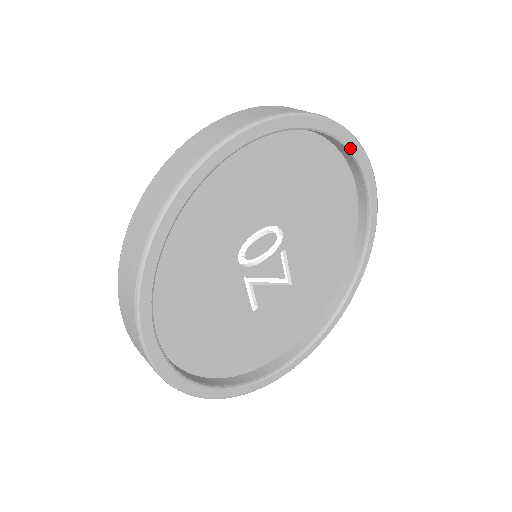
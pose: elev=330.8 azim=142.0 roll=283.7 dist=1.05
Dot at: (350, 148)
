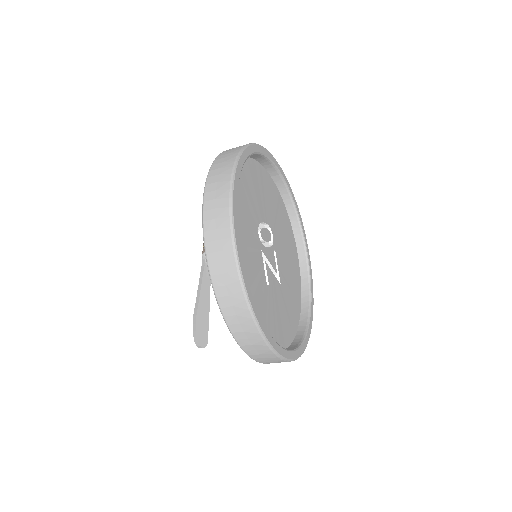
Dot at: (294, 202)
